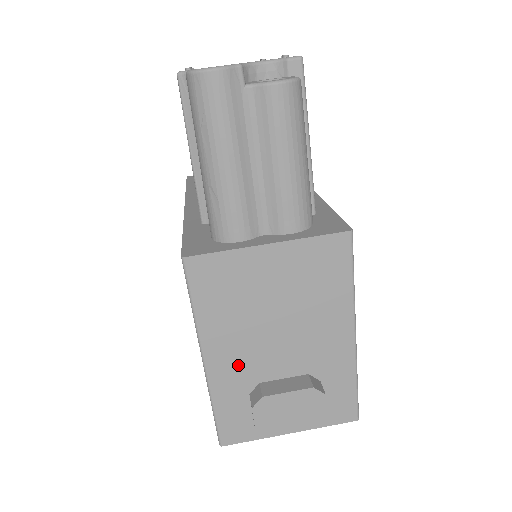
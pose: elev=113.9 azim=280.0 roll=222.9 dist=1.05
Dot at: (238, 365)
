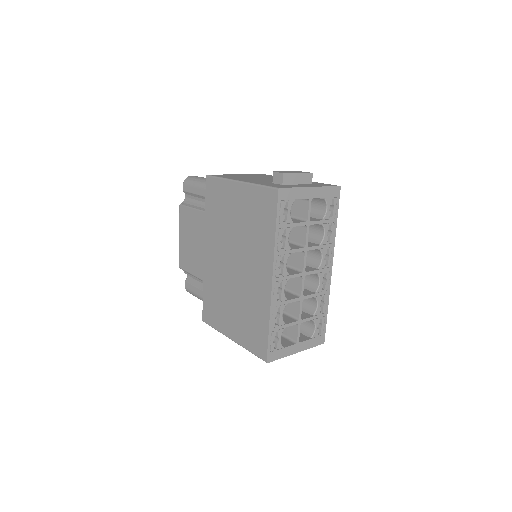
Dot at: (257, 181)
